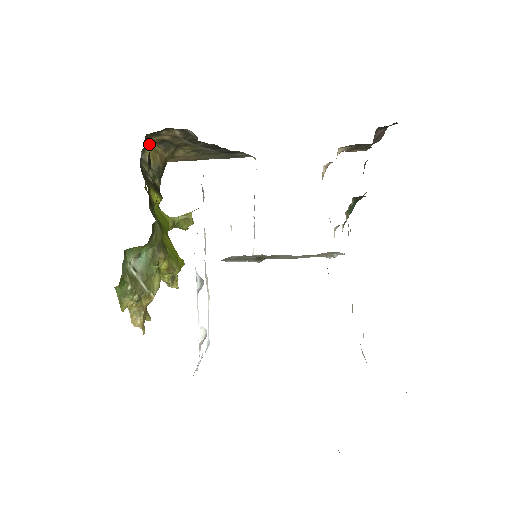
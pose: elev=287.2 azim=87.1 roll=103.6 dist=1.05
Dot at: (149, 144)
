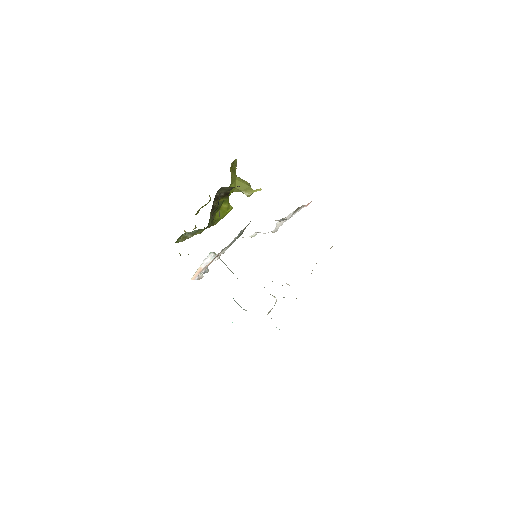
Dot at: occluded
